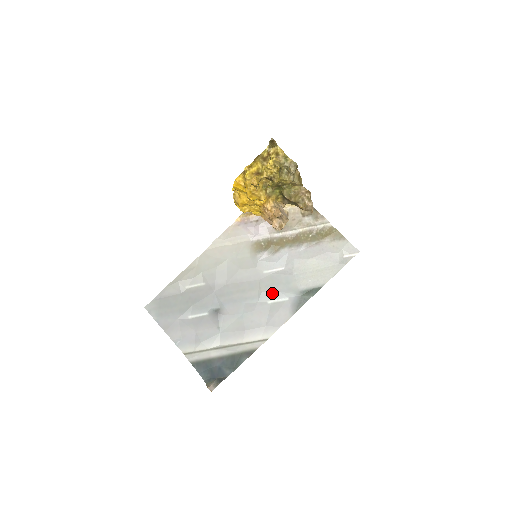
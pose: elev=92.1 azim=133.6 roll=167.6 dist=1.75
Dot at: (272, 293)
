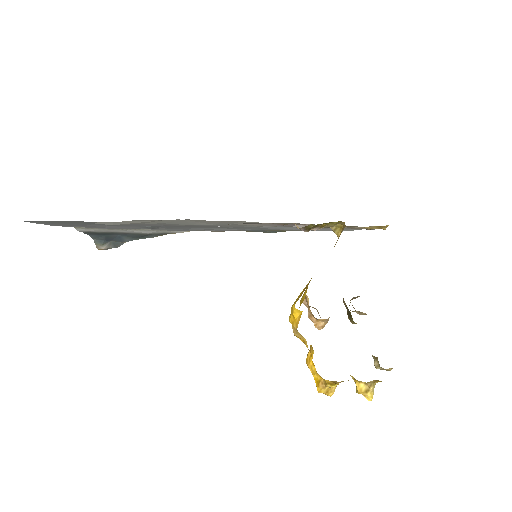
Dot at: occluded
